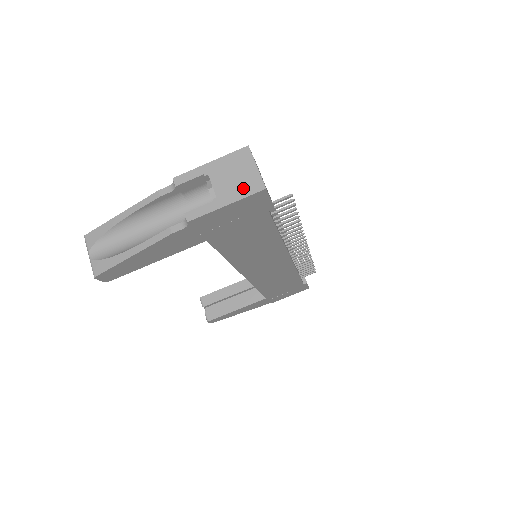
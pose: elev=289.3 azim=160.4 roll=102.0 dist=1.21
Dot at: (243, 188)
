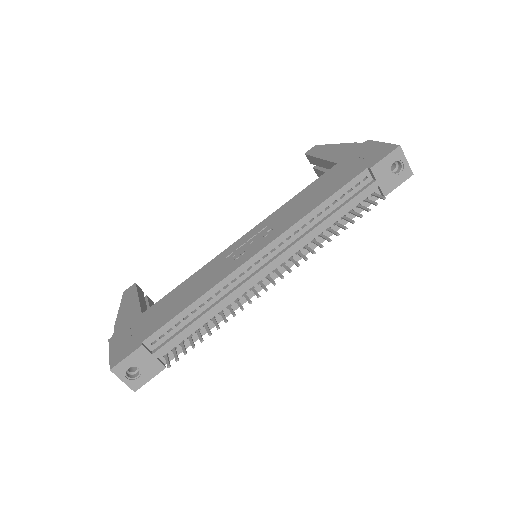
Dot at: occluded
